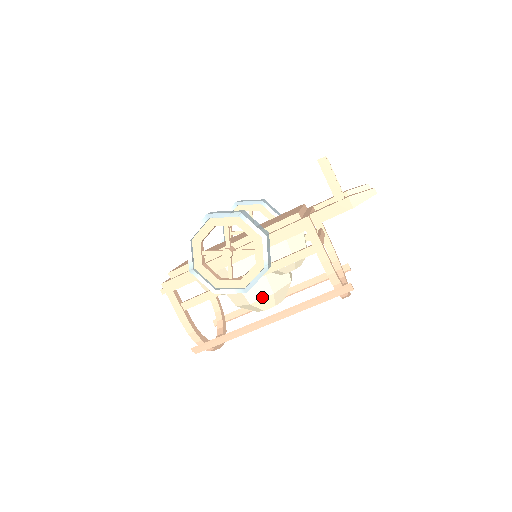
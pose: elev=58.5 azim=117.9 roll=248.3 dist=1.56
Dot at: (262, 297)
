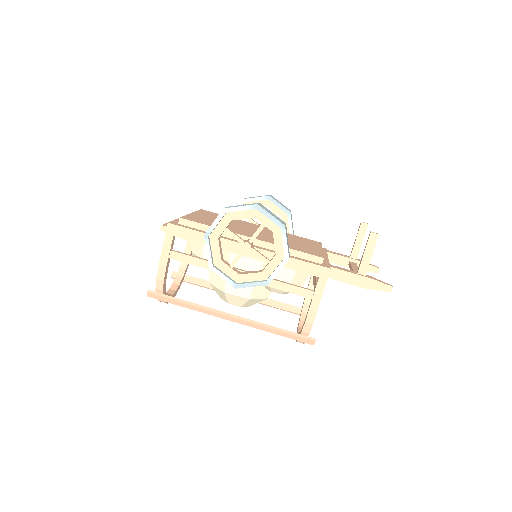
Dot at: (239, 295)
